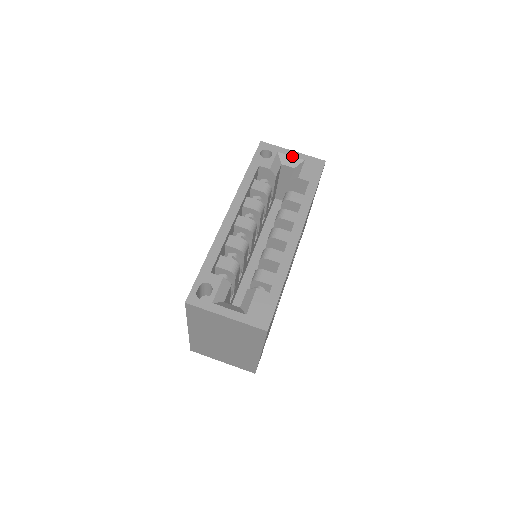
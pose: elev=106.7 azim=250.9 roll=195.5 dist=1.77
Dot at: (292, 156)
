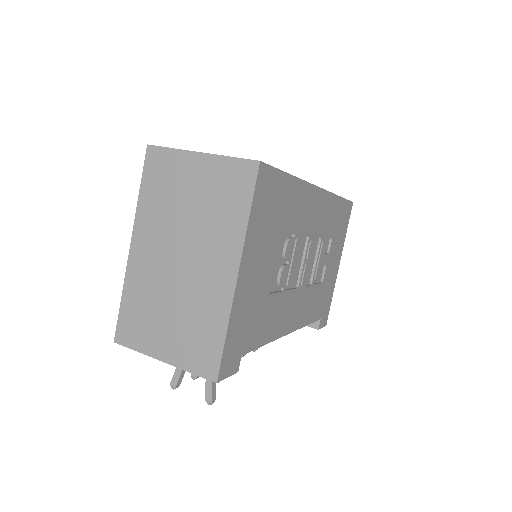
Dot at: occluded
